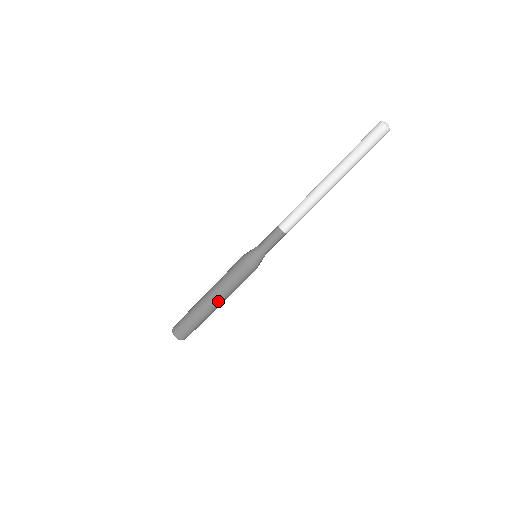
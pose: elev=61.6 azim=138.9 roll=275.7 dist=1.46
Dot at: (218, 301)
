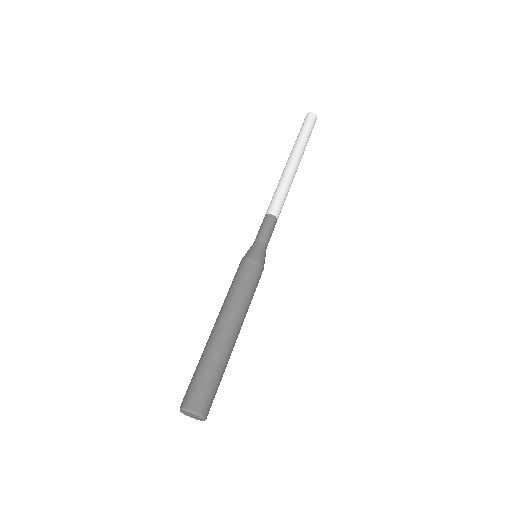
Dot at: (235, 323)
